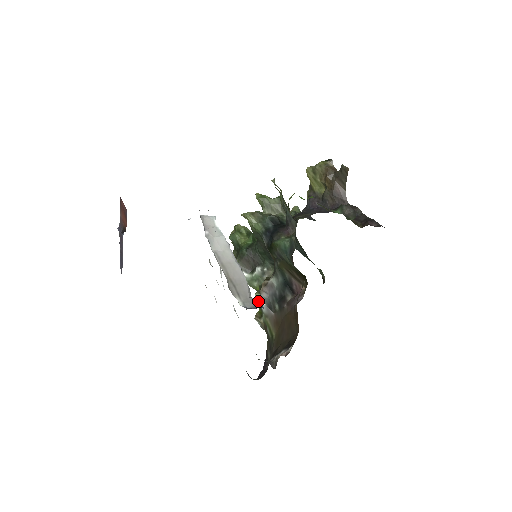
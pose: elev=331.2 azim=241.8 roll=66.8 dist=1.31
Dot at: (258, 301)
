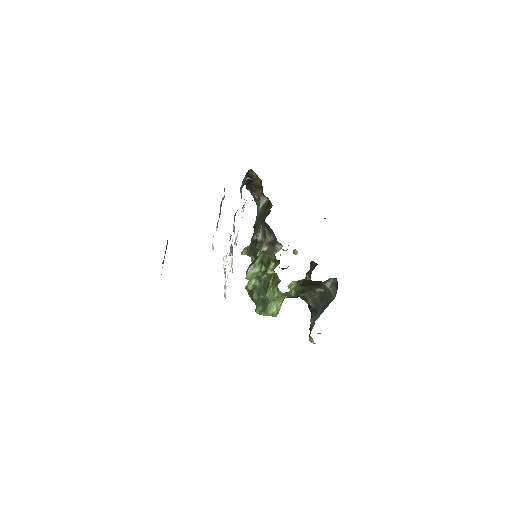
Dot at: (268, 265)
